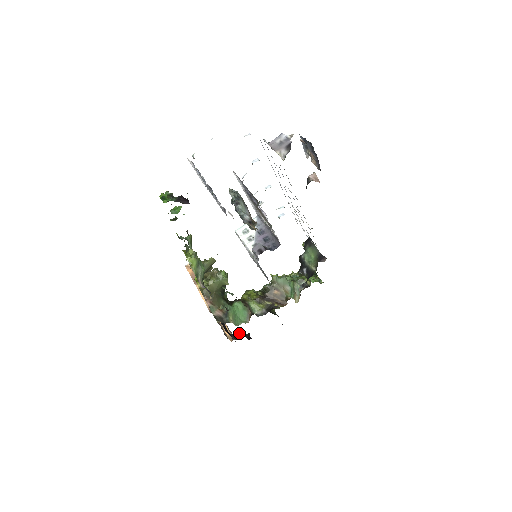
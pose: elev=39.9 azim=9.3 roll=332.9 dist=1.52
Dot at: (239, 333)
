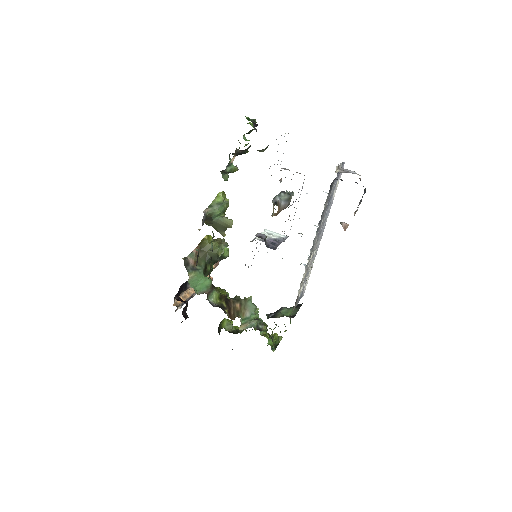
Dot at: (184, 301)
